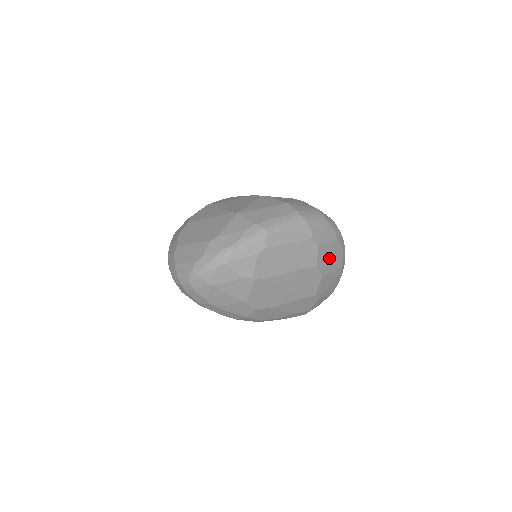
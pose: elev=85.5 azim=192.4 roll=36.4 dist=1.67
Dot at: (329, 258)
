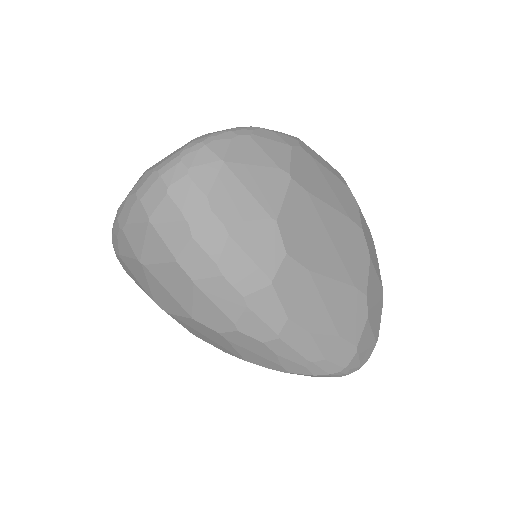
Dot at: (370, 243)
